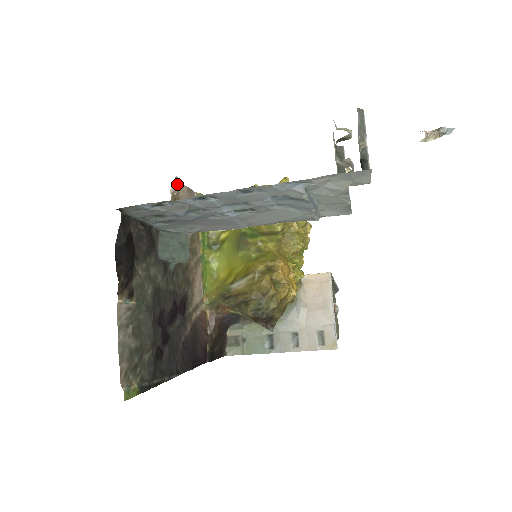
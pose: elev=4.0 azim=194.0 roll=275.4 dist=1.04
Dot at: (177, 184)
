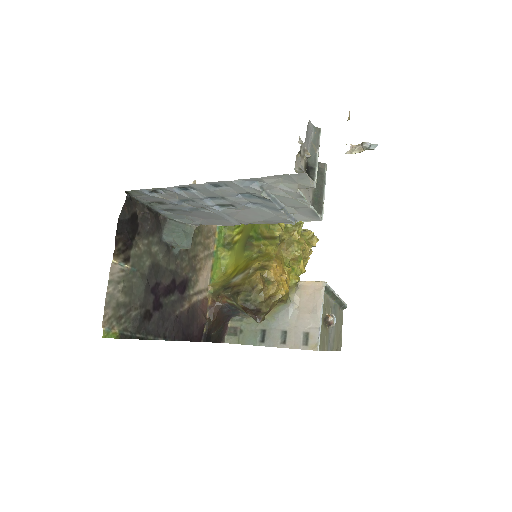
Dot at: occluded
